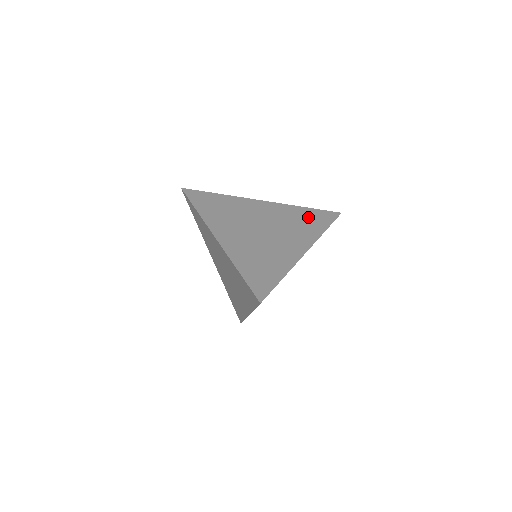
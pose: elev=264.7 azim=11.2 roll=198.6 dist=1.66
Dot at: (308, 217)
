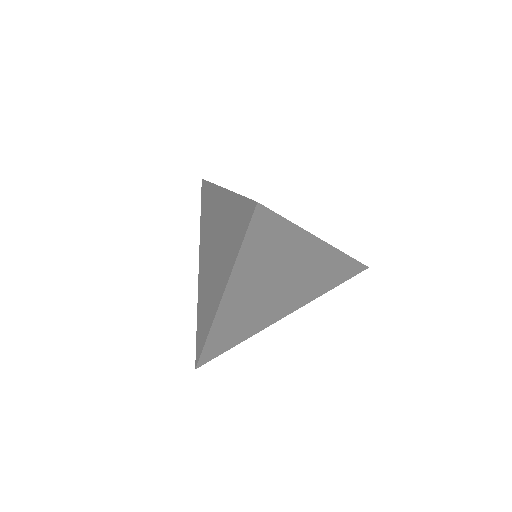
Dot at: occluded
